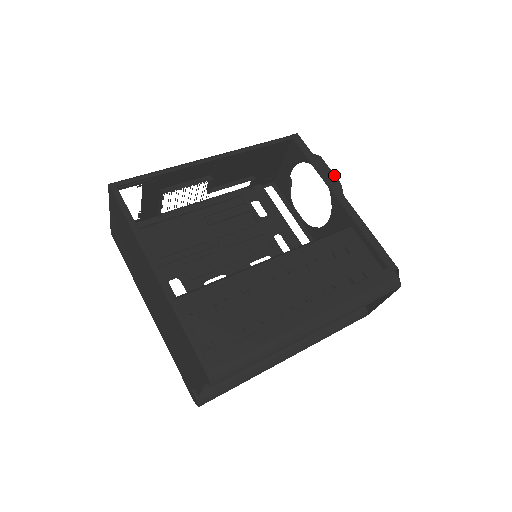
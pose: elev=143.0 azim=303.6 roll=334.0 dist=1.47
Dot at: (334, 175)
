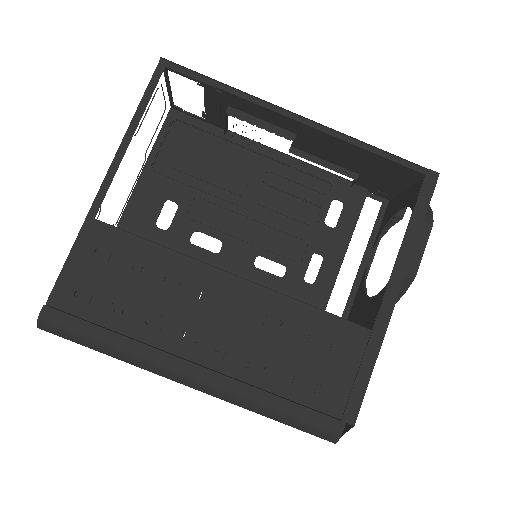
Dot at: (420, 260)
